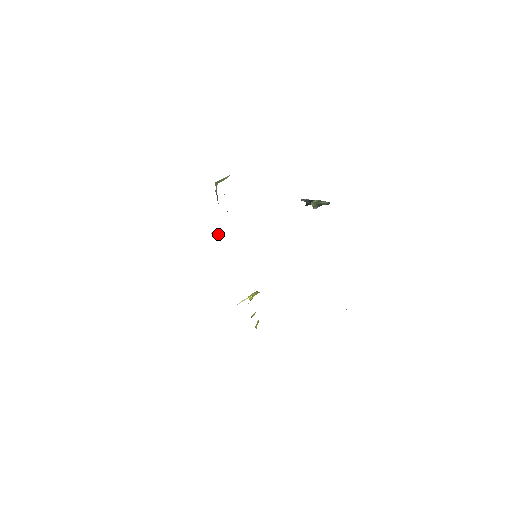
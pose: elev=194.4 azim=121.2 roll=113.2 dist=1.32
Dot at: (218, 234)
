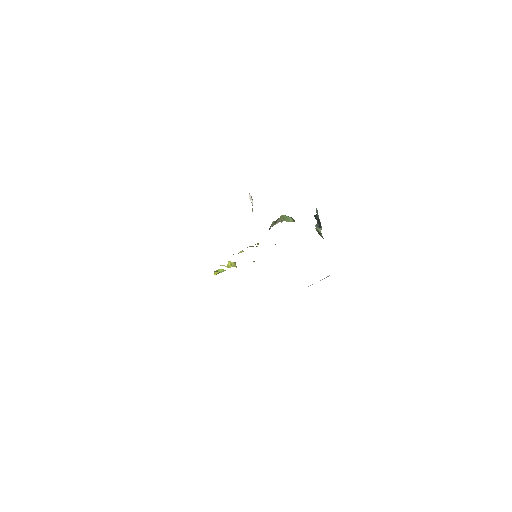
Dot at: occluded
